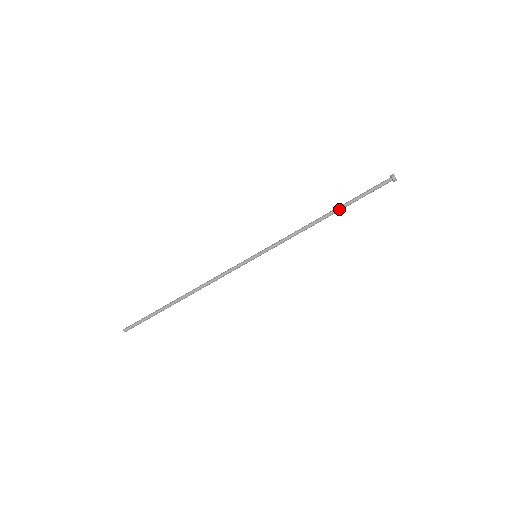
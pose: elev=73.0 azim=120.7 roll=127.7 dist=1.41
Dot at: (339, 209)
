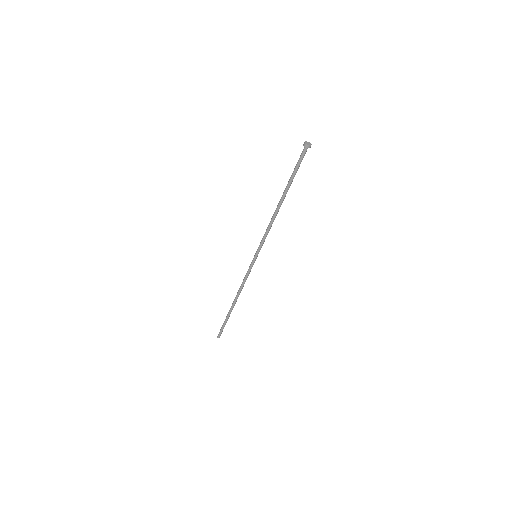
Dot at: (284, 193)
